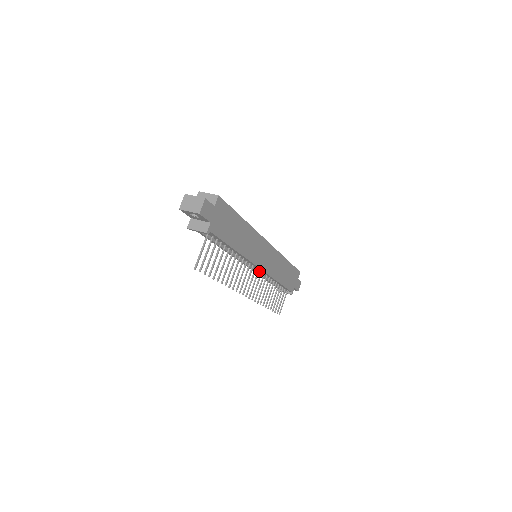
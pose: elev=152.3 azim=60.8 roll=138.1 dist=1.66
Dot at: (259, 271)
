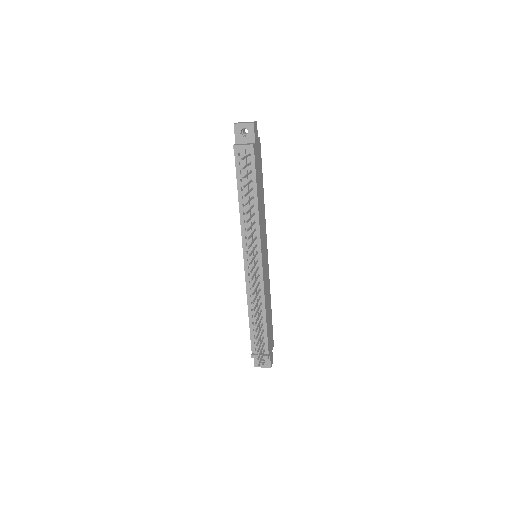
Dot at: (255, 276)
